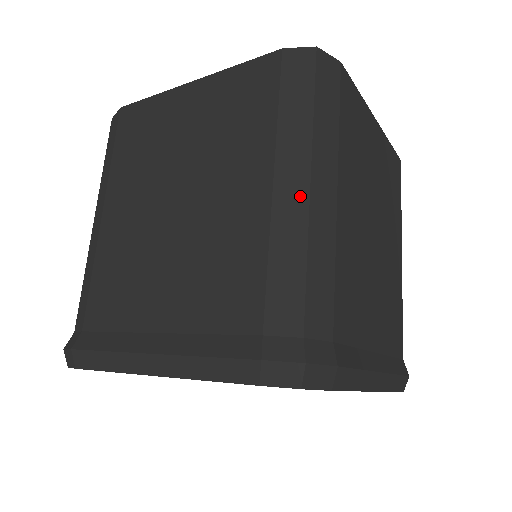
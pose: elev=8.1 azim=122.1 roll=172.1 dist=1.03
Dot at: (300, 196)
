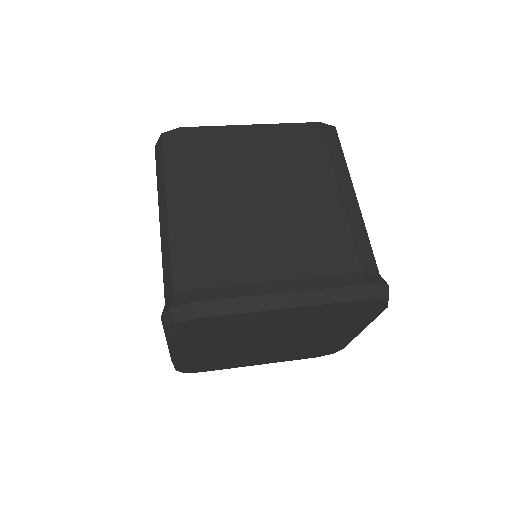
Dot at: (354, 202)
